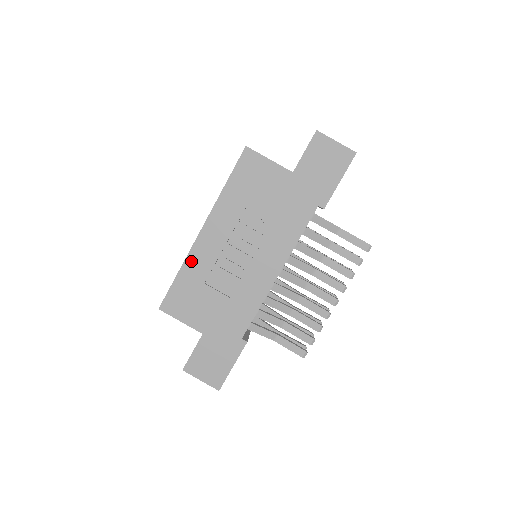
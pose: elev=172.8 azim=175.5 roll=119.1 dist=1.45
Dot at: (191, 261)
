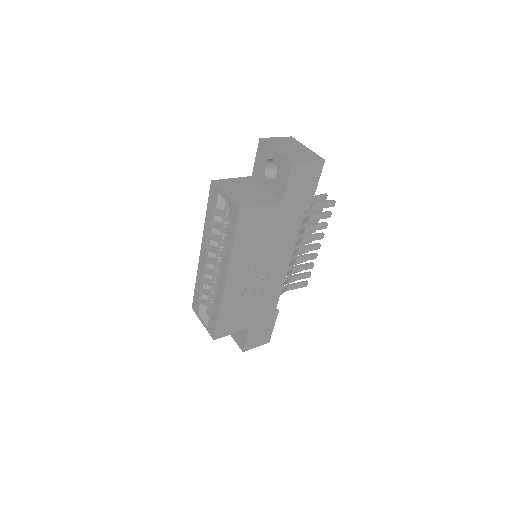
Dot at: (225, 302)
